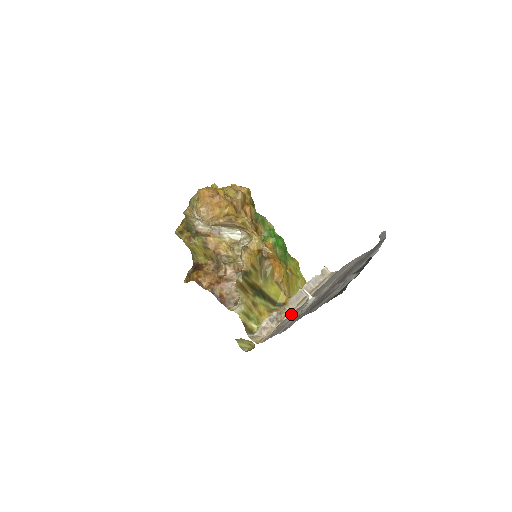
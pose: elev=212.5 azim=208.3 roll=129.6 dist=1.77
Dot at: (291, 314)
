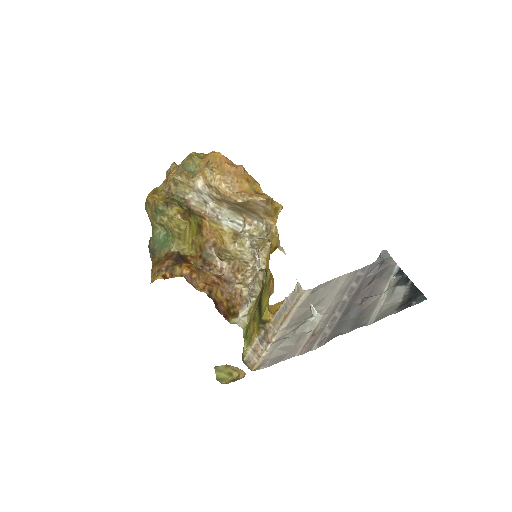
Dot at: (281, 334)
